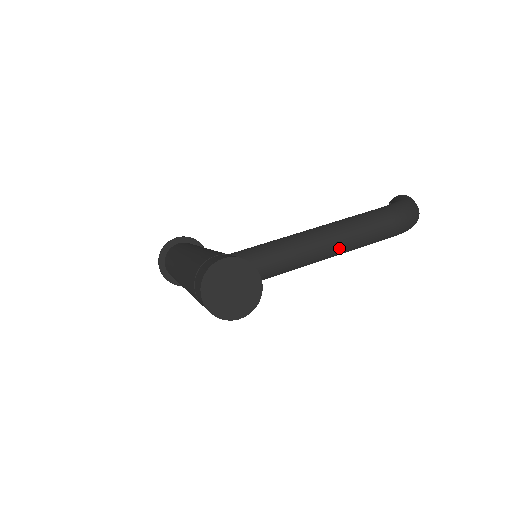
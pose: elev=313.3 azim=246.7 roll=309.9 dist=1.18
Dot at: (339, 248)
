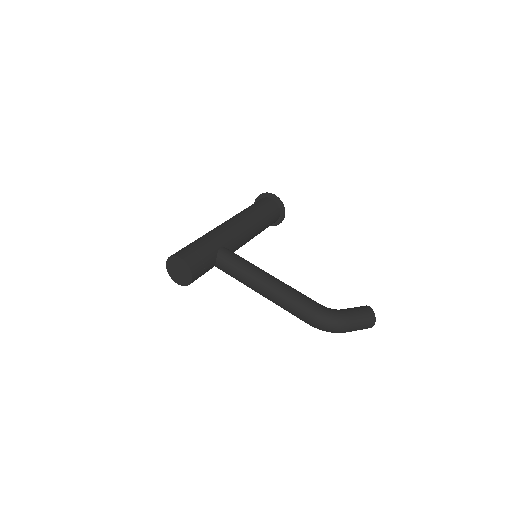
Dot at: (270, 299)
